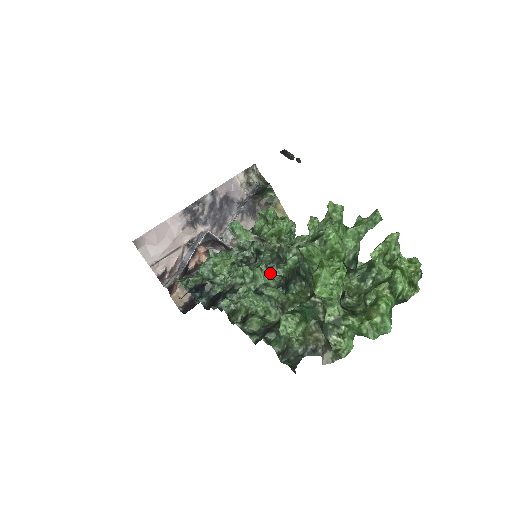
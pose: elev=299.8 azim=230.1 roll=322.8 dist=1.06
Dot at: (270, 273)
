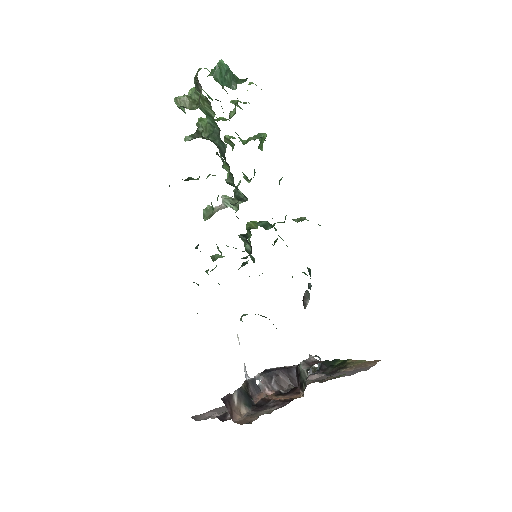
Dot at: (237, 205)
